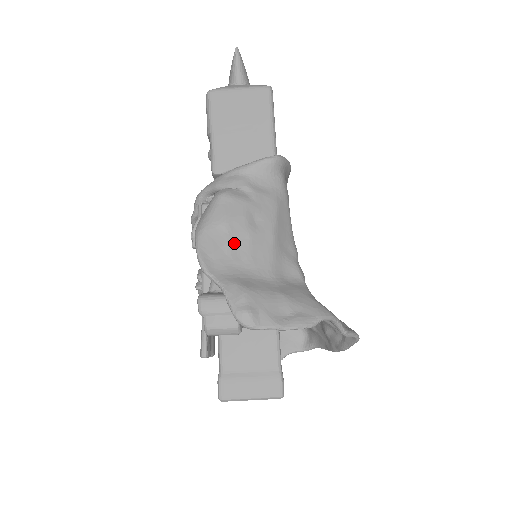
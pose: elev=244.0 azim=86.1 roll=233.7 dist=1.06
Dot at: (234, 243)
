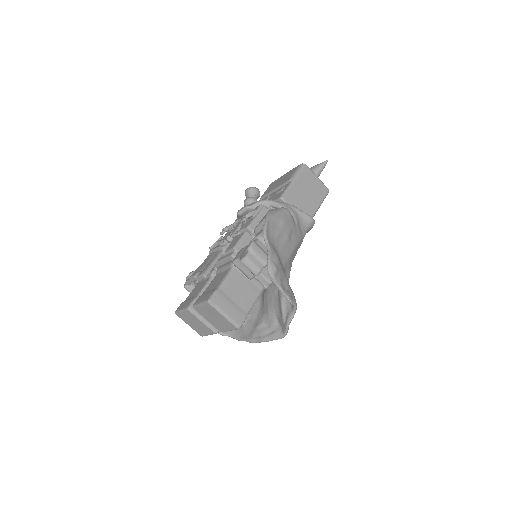
Dot at: (281, 235)
